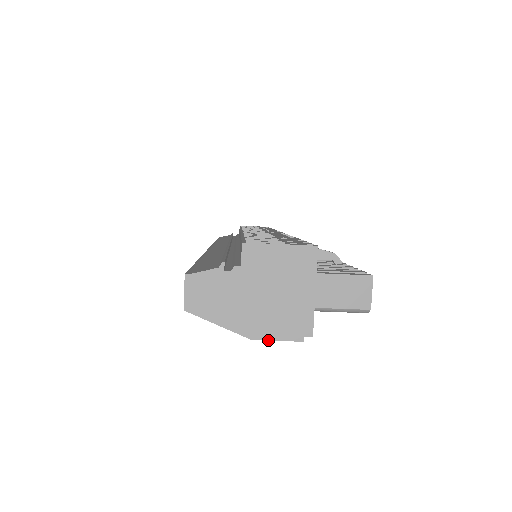
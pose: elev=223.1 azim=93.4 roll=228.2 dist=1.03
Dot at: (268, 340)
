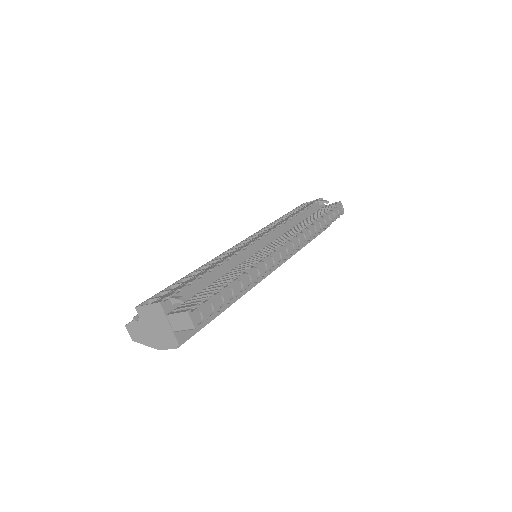
Dot at: (165, 349)
